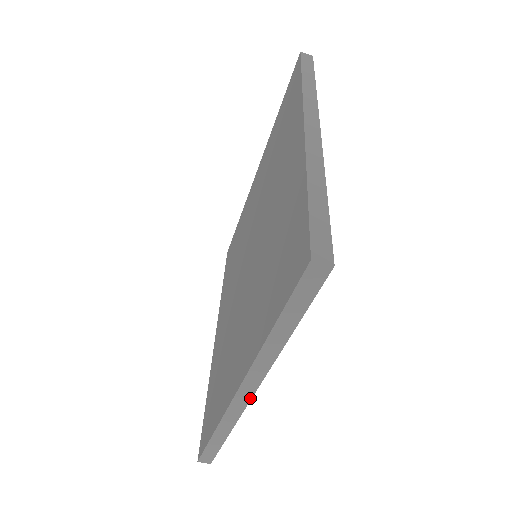
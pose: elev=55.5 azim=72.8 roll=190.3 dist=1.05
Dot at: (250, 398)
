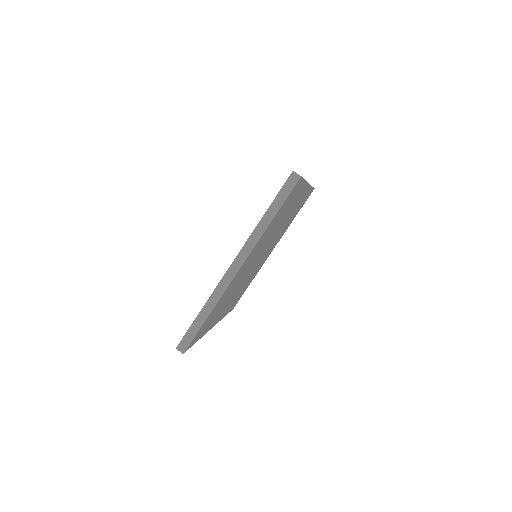
Dot at: (236, 273)
